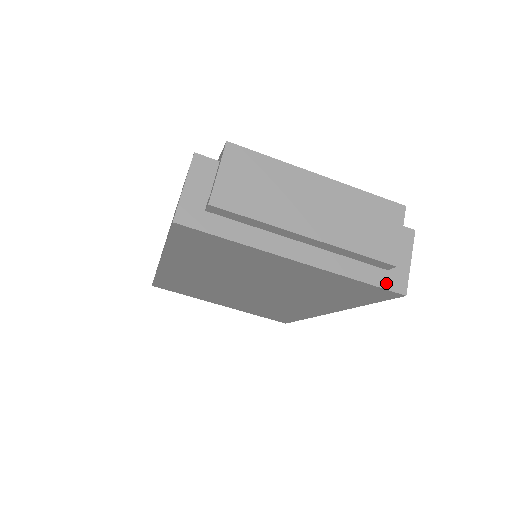
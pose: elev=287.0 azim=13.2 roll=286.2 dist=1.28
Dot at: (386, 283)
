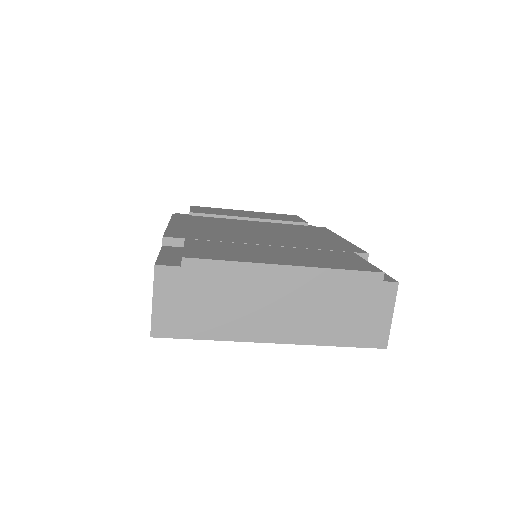
Dot at: (366, 342)
